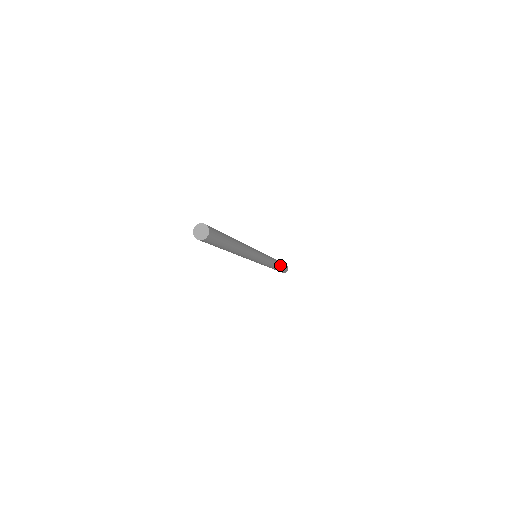
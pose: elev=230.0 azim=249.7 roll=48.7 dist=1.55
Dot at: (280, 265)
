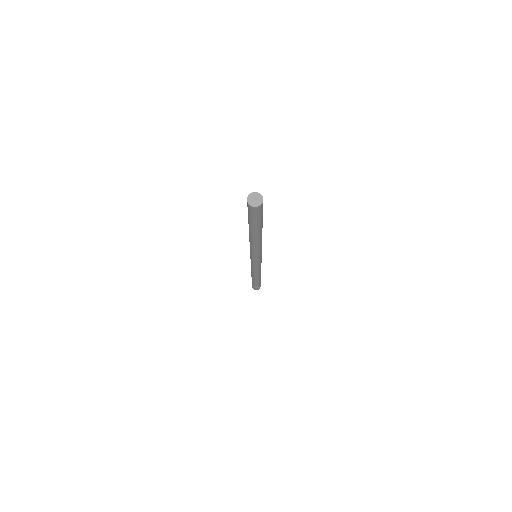
Dot at: occluded
